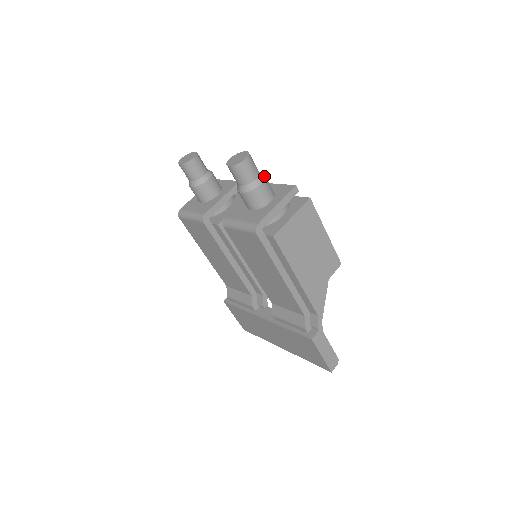
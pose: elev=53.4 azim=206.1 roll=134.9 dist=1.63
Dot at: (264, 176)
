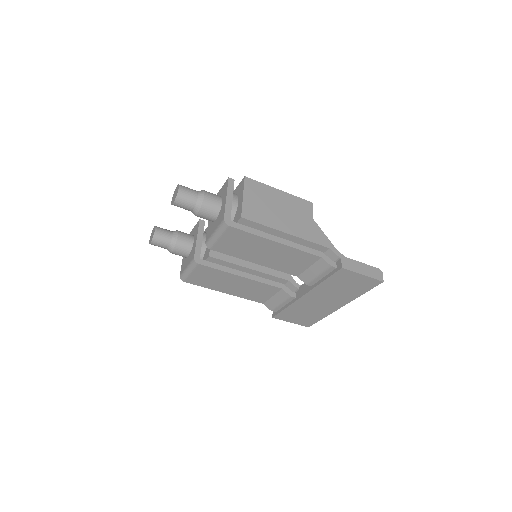
Dot at: (202, 190)
